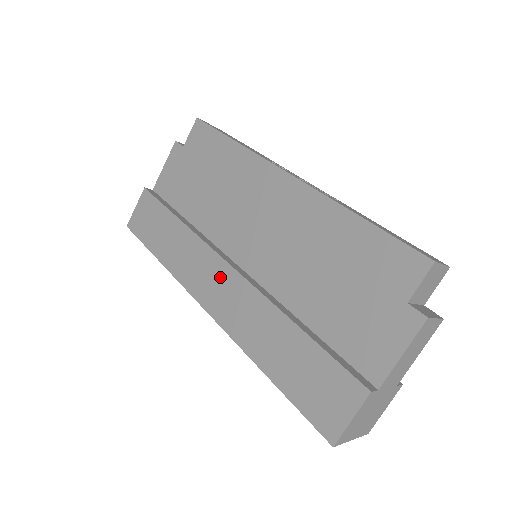
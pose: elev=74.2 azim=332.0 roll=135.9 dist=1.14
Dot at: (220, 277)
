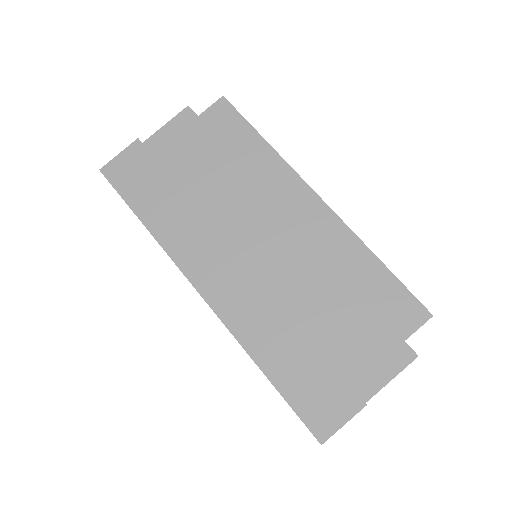
Dot at: (227, 268)
